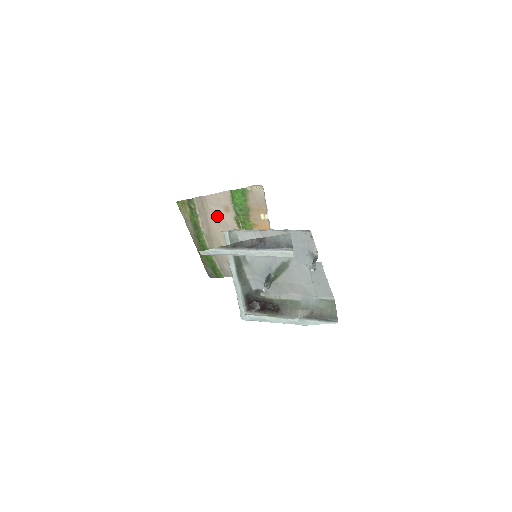
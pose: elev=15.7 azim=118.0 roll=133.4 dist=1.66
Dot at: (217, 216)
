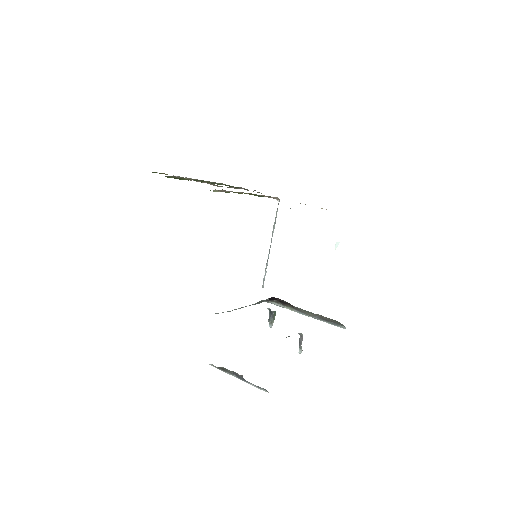
Dot at: occluded
